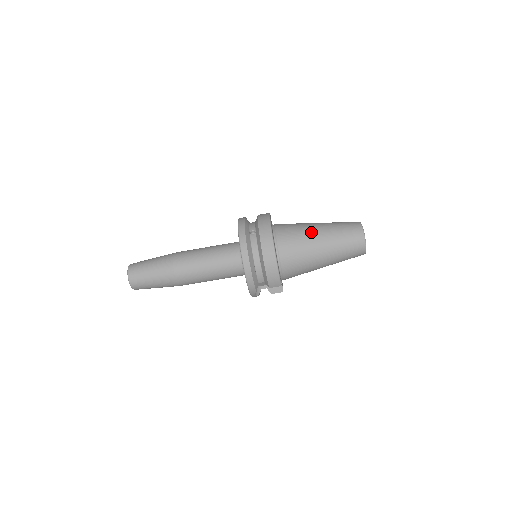
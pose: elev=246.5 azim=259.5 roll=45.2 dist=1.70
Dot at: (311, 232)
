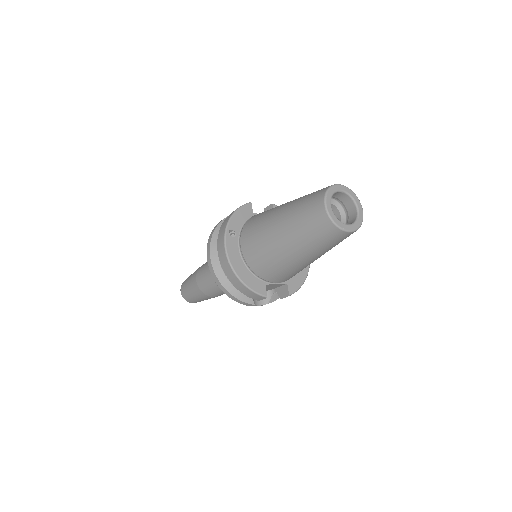
Dot at: (270, 225)
